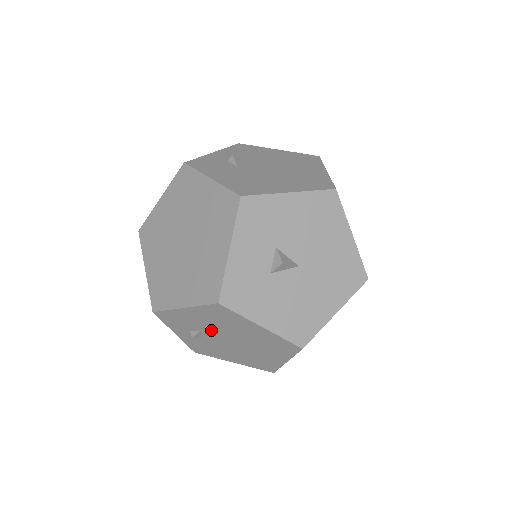
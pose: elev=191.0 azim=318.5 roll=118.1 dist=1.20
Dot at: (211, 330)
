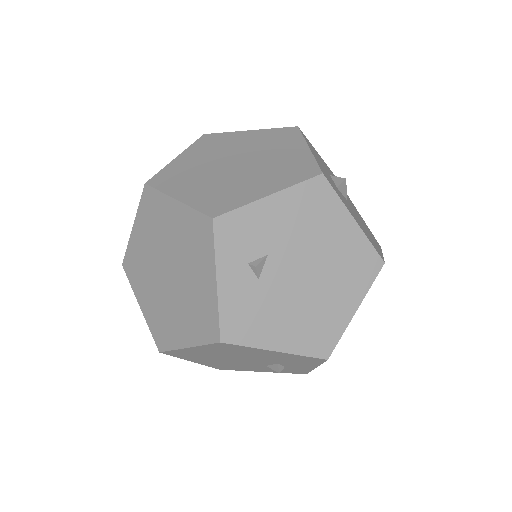
Dot at: (284, 250)
